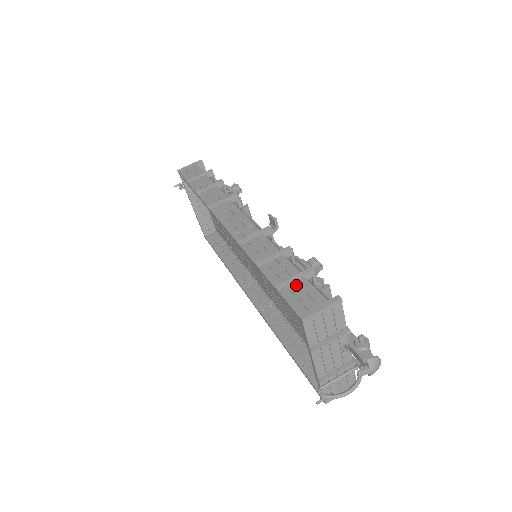
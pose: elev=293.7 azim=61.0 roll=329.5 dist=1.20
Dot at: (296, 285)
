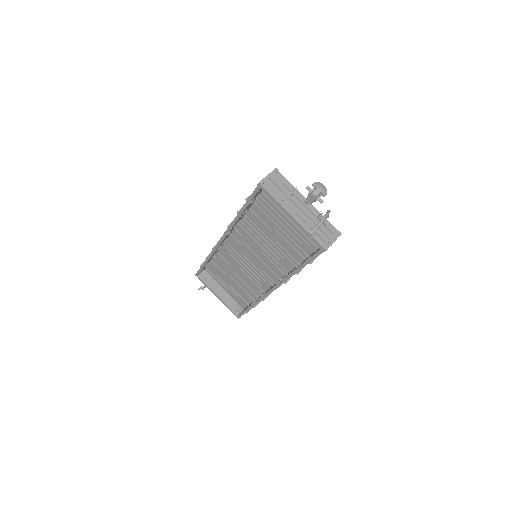
Dot at: occluded
